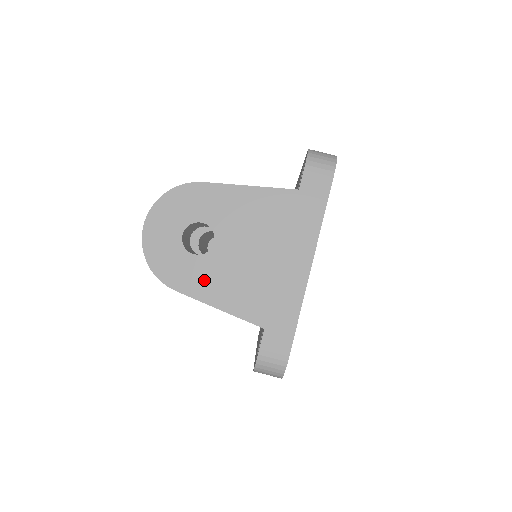
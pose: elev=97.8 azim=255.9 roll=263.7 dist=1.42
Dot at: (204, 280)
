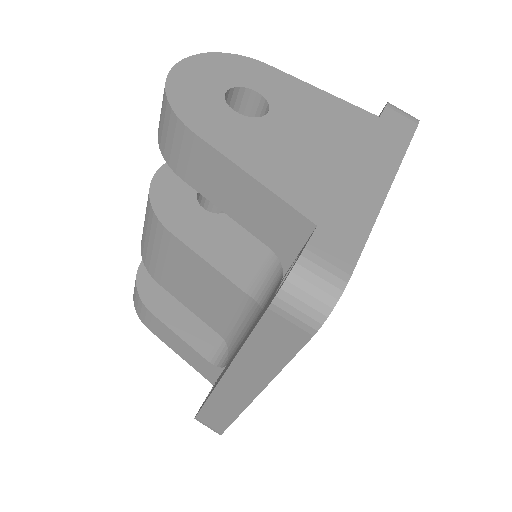
Dot at: (241, 140)
